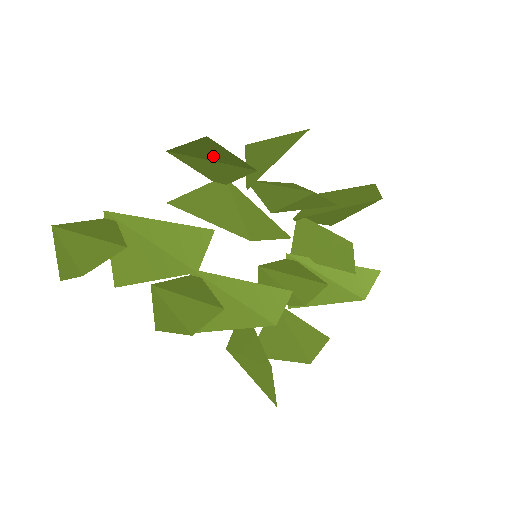
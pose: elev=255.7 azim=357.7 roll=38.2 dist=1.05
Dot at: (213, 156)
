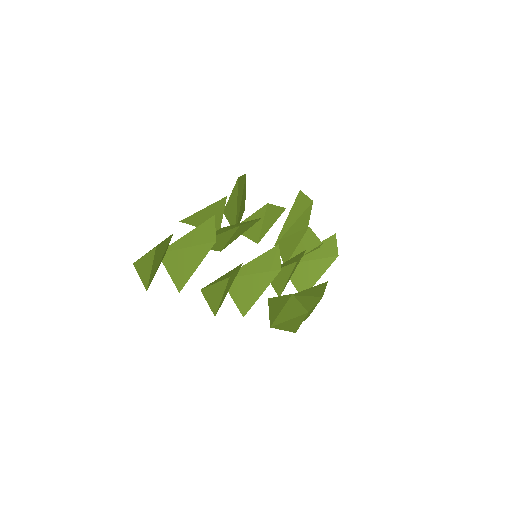
Dot at: (204, 208)
